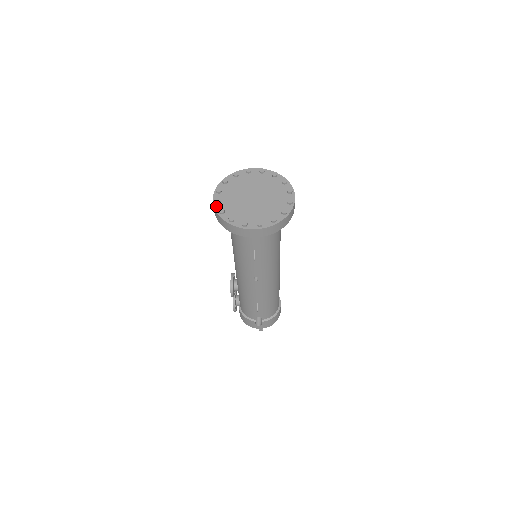
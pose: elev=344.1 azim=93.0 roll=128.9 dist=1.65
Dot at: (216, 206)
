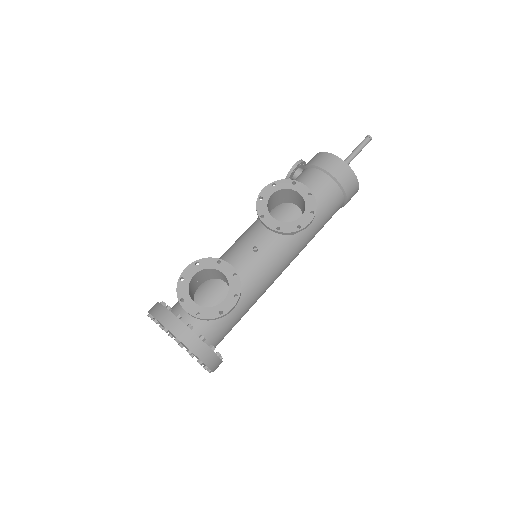
Dot at: occluded
